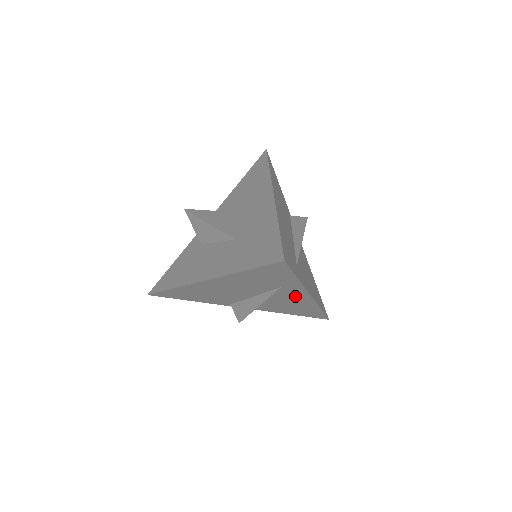
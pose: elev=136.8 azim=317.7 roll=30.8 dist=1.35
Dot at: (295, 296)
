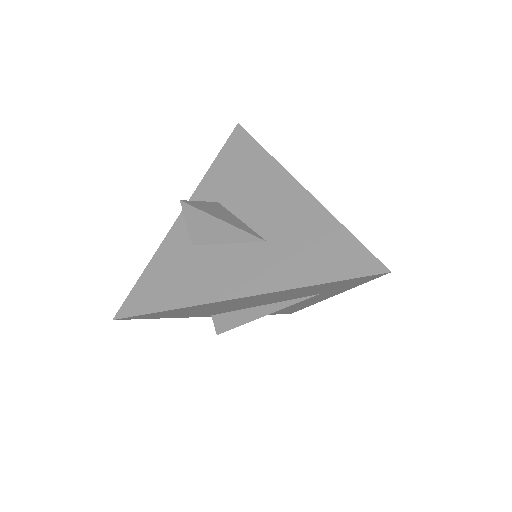
Dot at: (312, 299)
